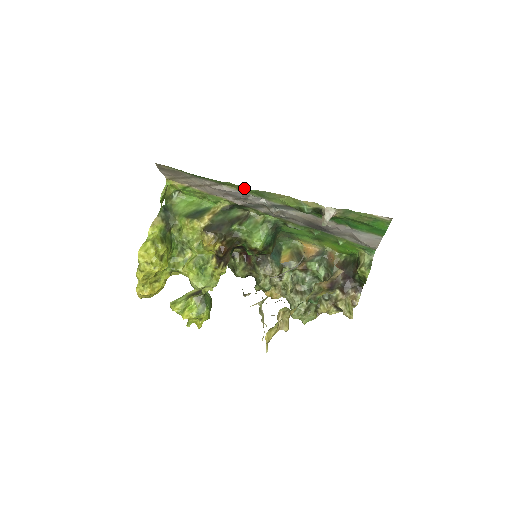
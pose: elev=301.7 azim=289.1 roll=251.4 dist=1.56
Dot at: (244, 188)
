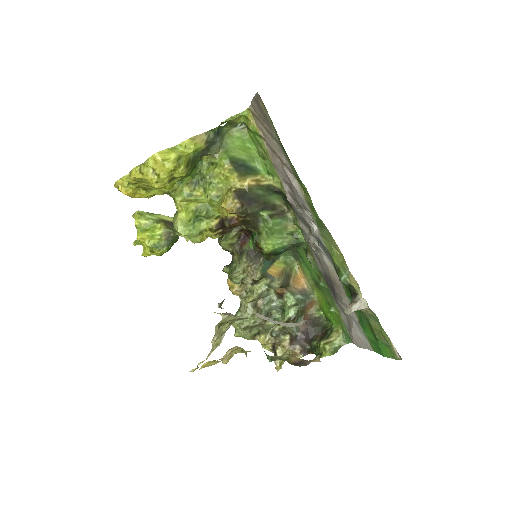
Dot at: (313, 206)
